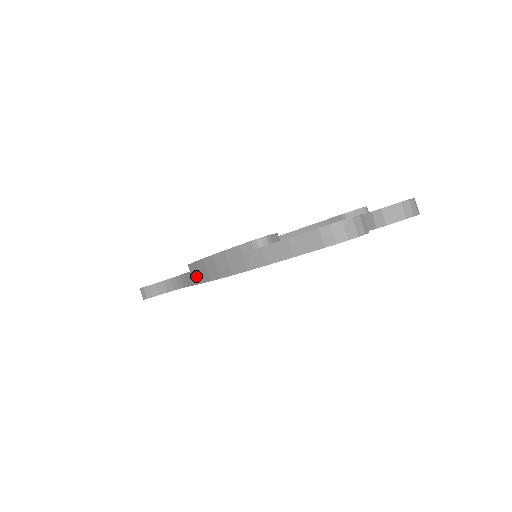
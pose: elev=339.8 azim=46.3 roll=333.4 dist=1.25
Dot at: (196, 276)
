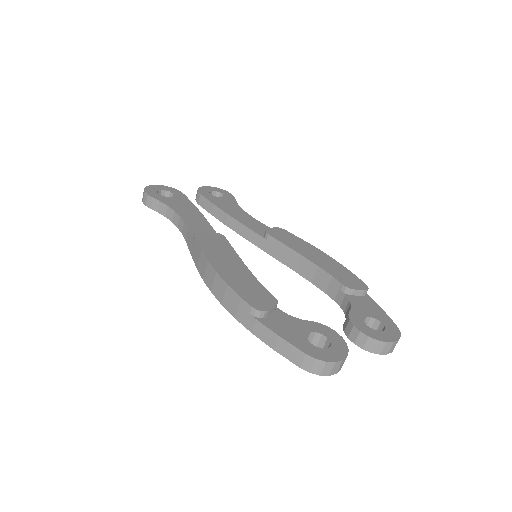
Dot at: (195, 254)
